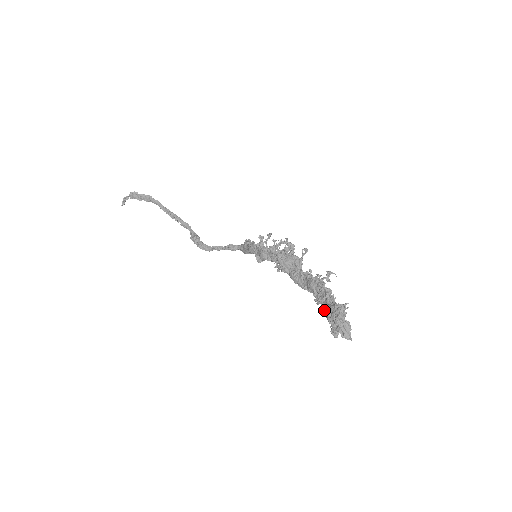
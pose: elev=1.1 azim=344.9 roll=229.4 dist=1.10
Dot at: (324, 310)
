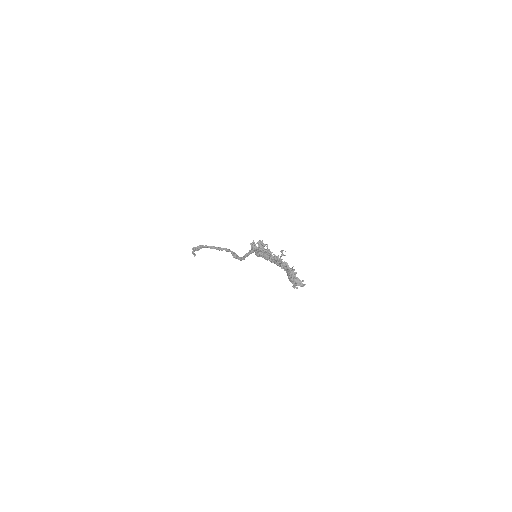
Dot at: occluded
